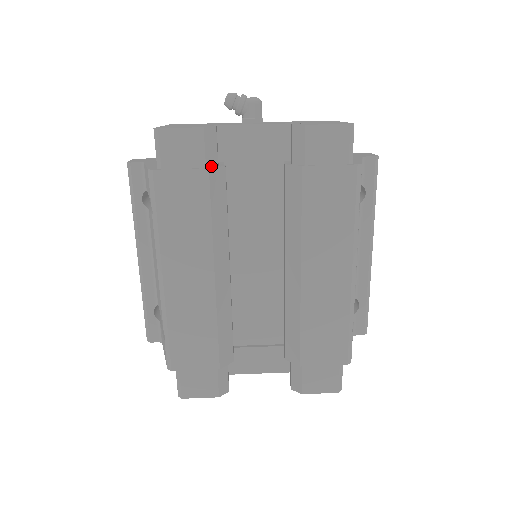
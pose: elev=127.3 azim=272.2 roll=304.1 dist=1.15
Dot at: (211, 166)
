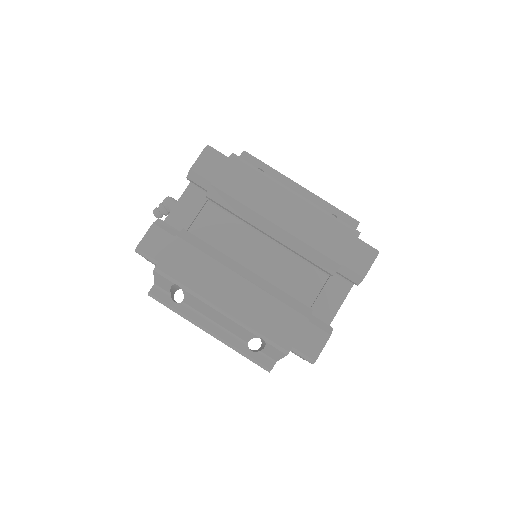
Dot at: (177, 234)
